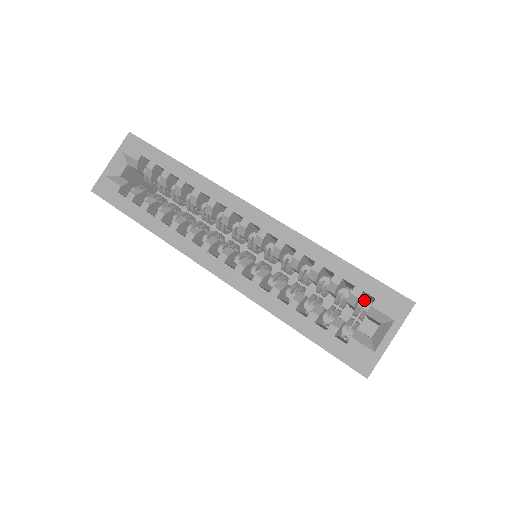
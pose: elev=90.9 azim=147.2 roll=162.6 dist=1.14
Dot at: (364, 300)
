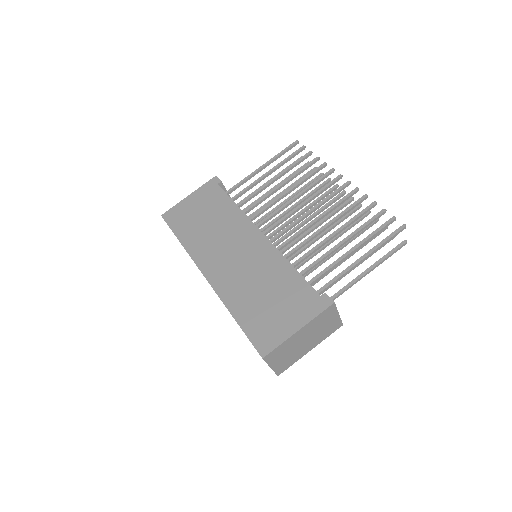
Dot at: occluded
